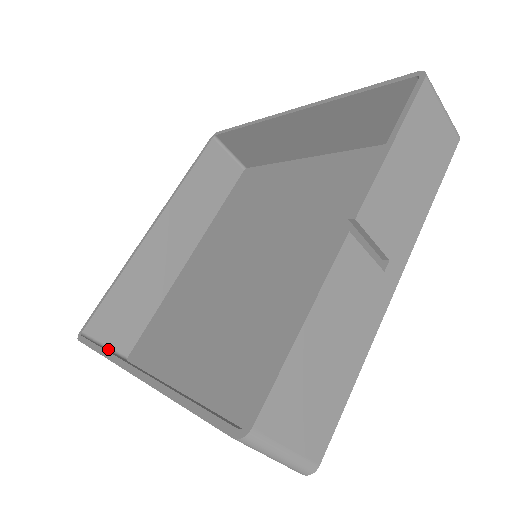
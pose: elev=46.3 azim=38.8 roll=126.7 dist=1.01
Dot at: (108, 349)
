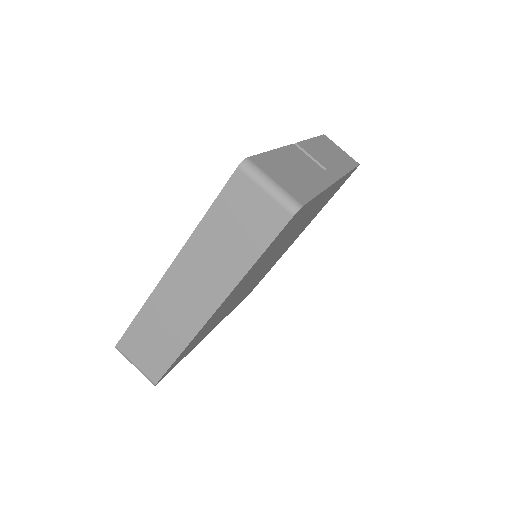
Dot at: occluded
